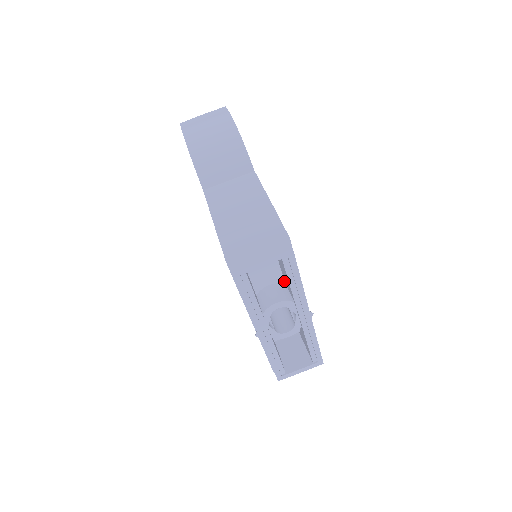
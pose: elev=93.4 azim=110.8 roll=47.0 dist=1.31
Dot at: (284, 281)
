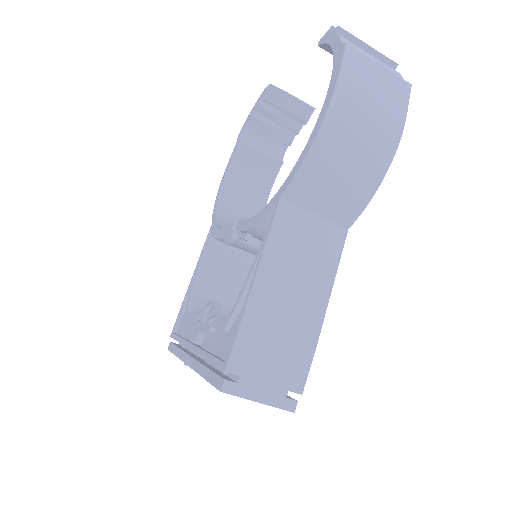
Dot at: occluded
